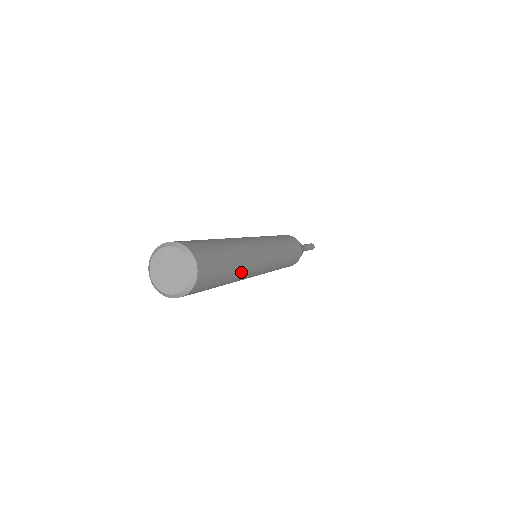
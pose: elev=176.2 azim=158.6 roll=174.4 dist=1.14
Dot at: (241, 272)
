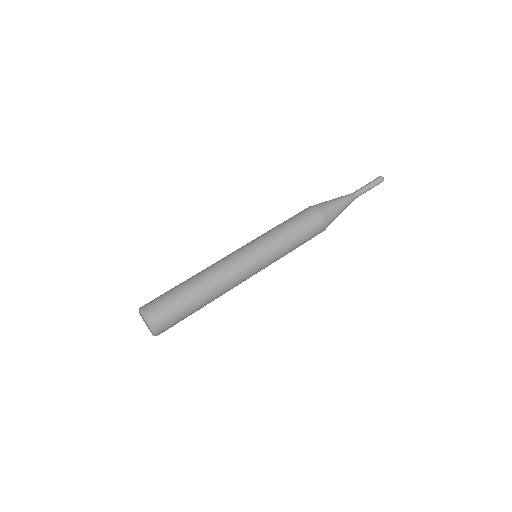
Dot at: occluded
